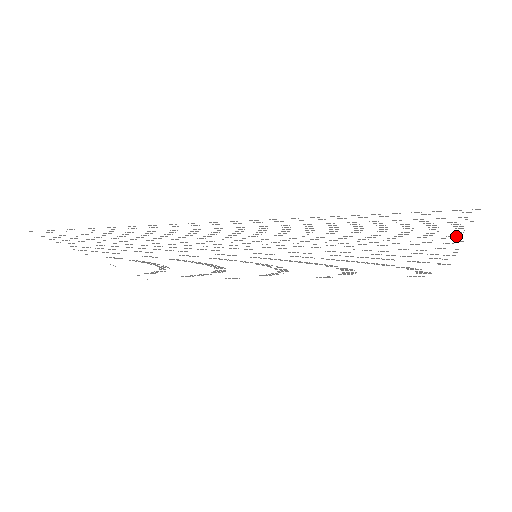
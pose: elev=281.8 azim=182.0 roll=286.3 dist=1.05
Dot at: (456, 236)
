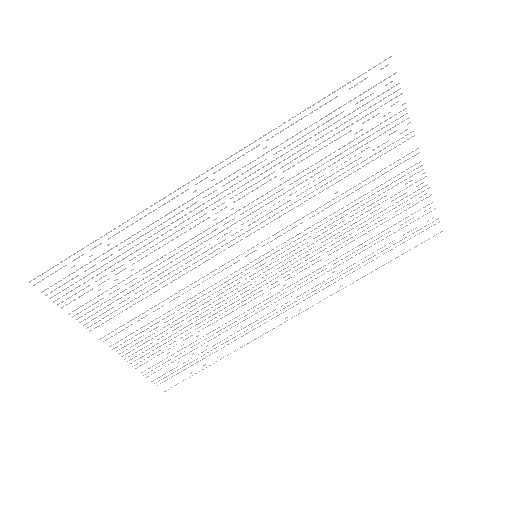
Dot at: occluded
